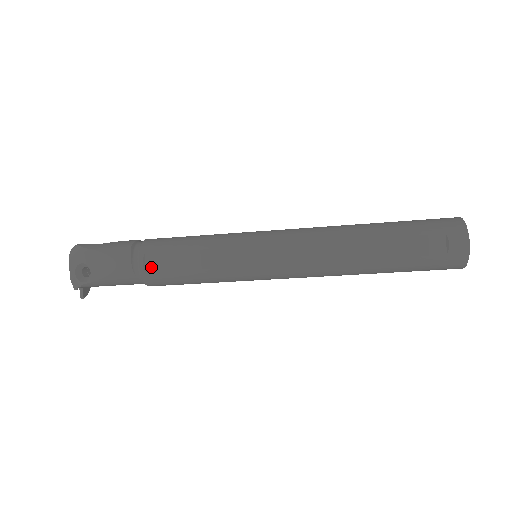
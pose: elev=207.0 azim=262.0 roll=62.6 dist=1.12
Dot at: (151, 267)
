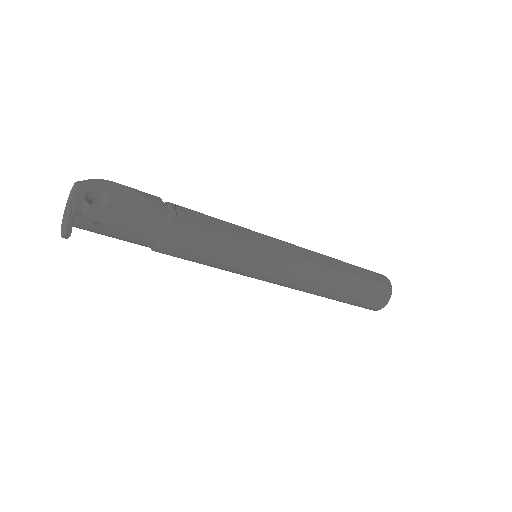
Dot at: (182, 216)
